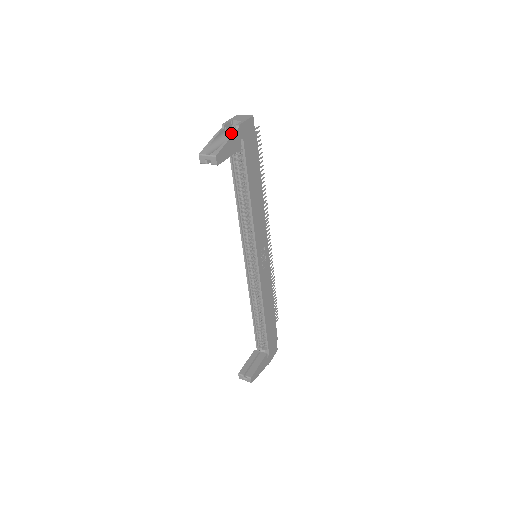
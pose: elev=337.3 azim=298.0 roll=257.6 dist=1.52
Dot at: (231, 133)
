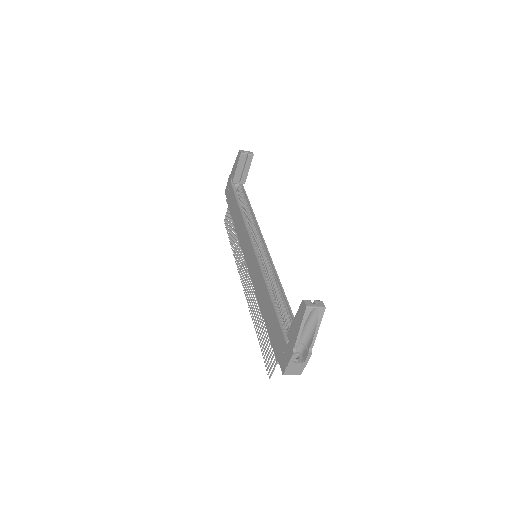
Dot at: occluded
